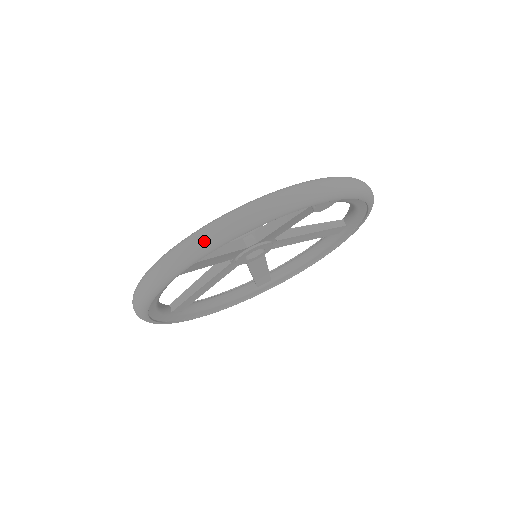
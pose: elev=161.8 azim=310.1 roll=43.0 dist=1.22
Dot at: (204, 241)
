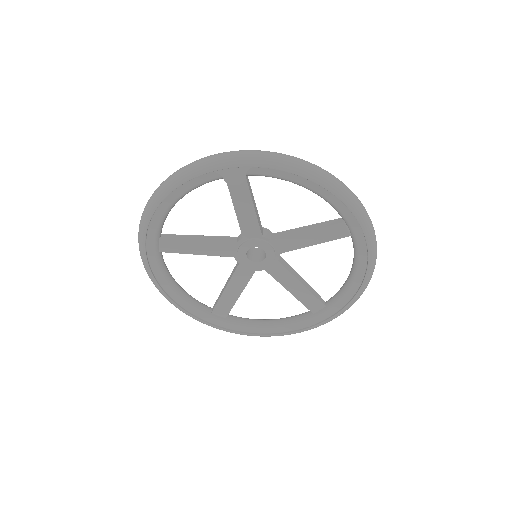
Dot at: (144, 210)
